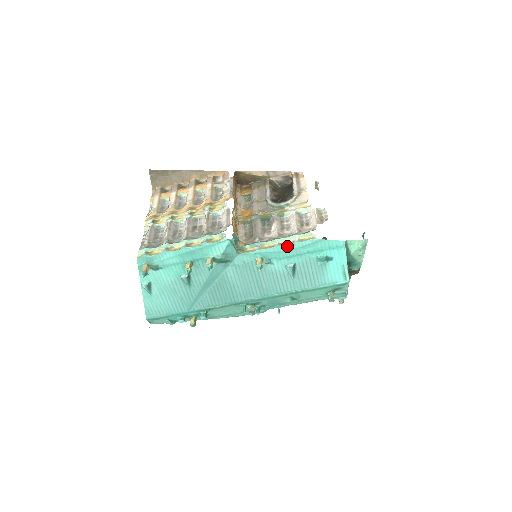
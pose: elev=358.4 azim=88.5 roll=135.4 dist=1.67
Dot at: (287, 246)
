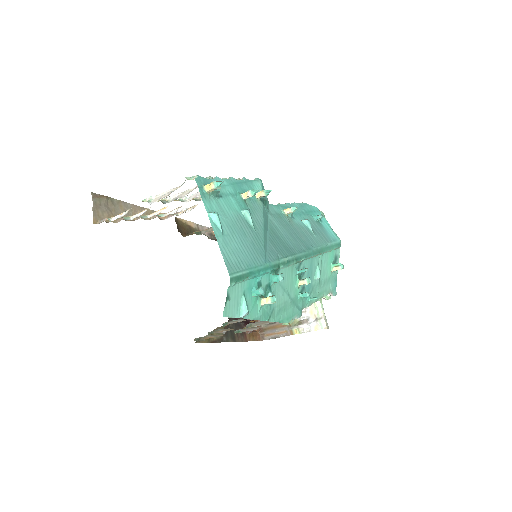
Dot at: (292, 204)
